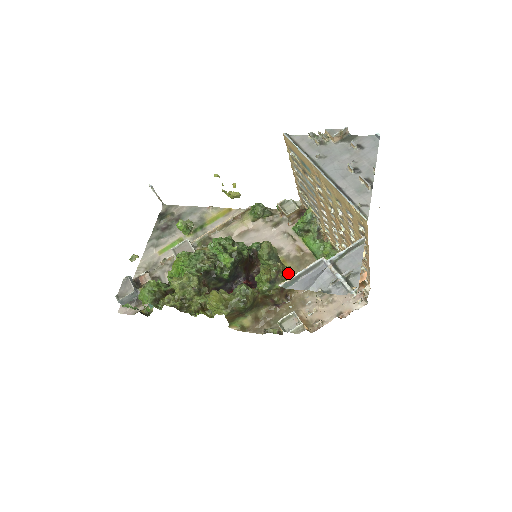
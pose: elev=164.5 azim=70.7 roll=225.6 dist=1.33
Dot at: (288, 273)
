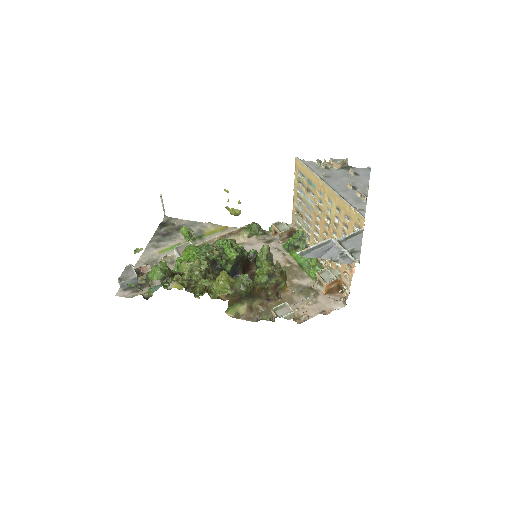
Dot at: (283, 272)
